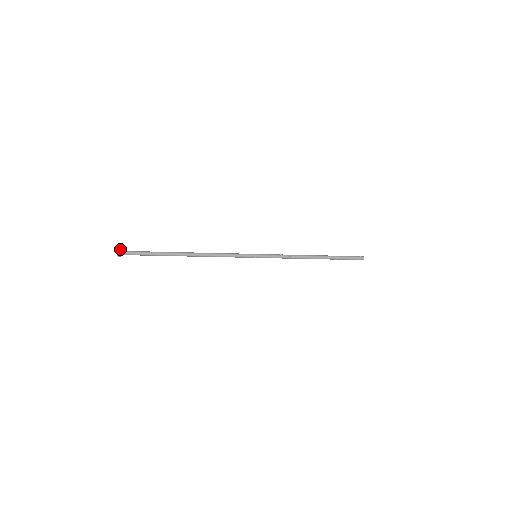
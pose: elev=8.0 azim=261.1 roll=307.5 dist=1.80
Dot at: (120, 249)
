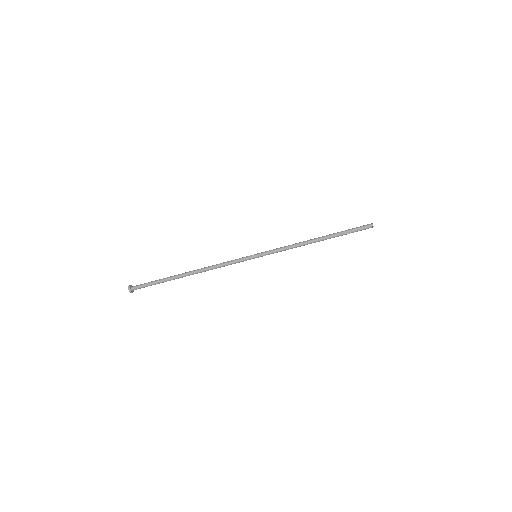
Dot at: occluded
